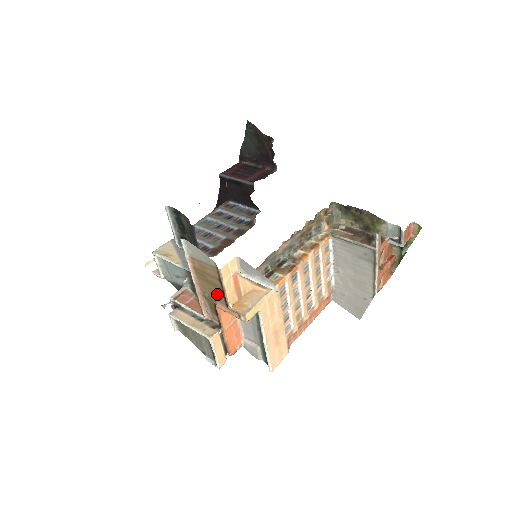
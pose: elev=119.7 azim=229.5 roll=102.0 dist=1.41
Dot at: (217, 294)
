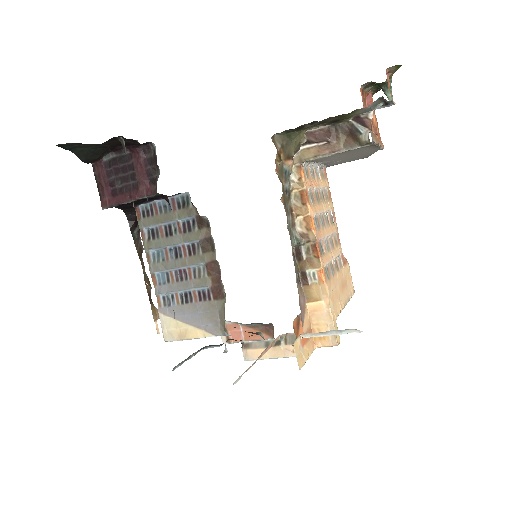
Dot at: occluded
